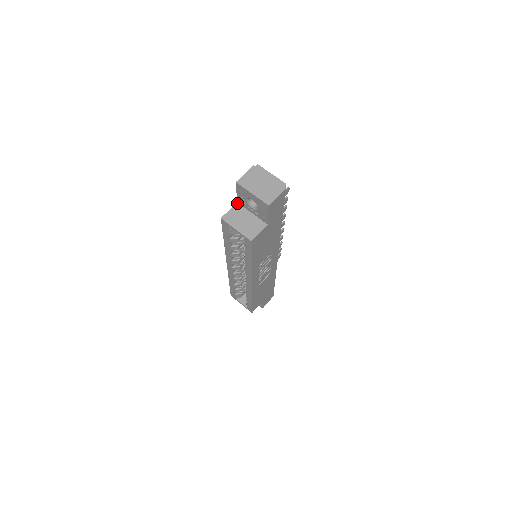
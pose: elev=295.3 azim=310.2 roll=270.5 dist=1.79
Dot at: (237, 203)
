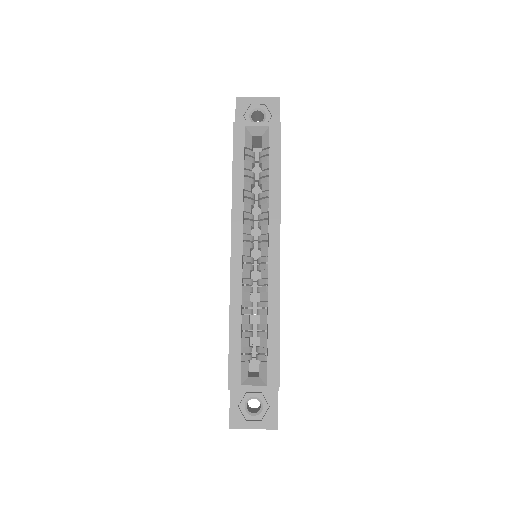
Dot at: occluded
